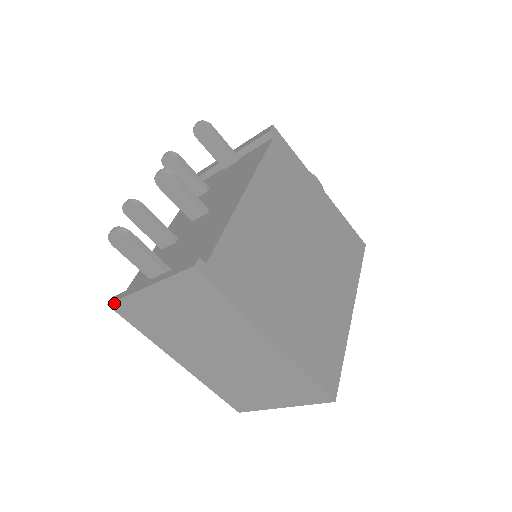
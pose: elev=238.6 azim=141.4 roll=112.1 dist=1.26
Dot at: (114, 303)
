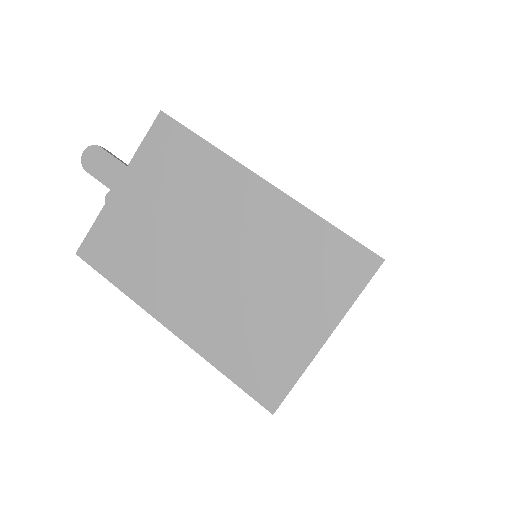
Dot at: (83, 244)
